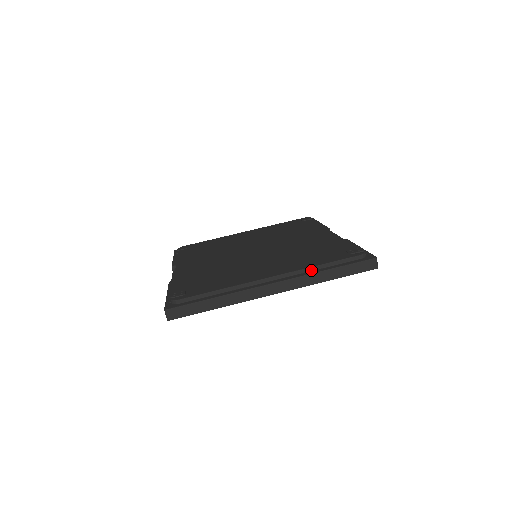
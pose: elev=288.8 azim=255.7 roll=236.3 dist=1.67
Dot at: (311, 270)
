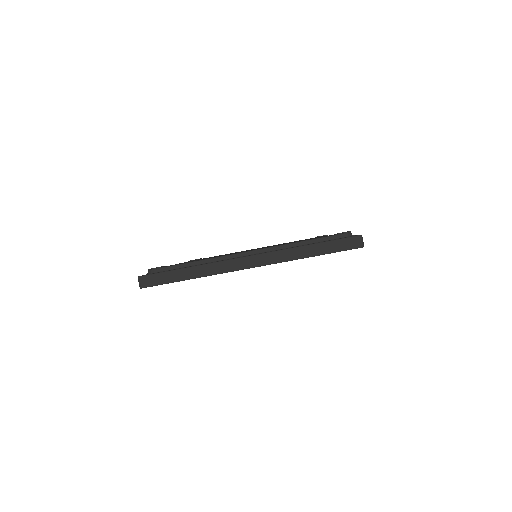
Dot at: (291, 246)
